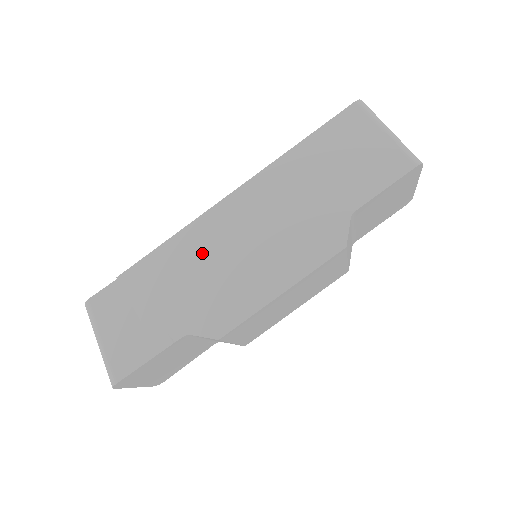
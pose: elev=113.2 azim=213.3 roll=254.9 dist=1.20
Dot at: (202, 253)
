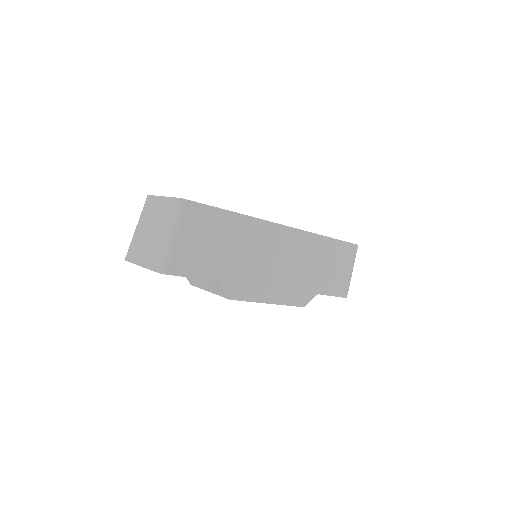
Dot at: (260, 245)
